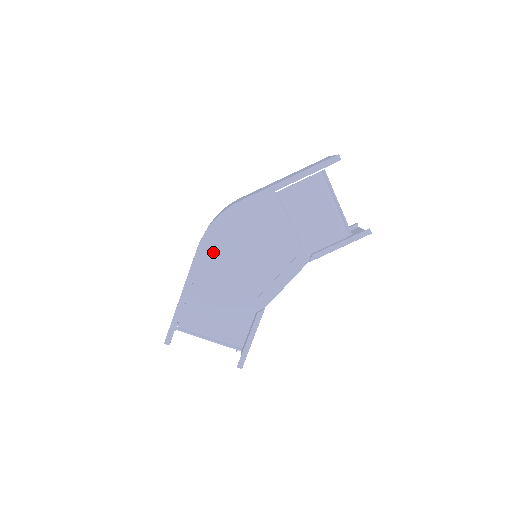
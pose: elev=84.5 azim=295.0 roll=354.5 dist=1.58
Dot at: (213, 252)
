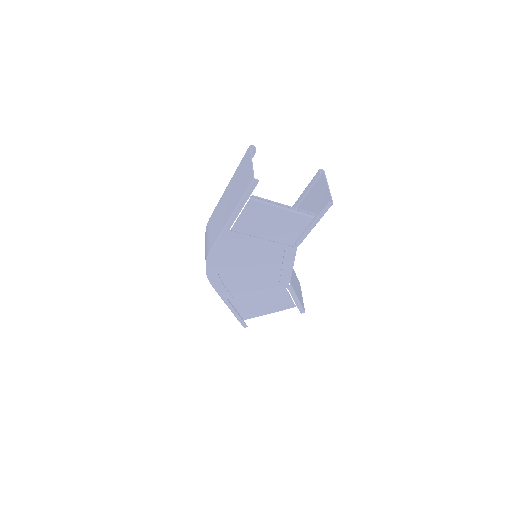
Dot at: (224, 281)
